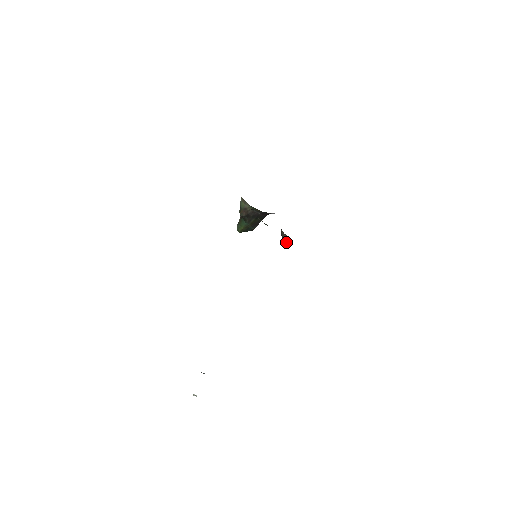
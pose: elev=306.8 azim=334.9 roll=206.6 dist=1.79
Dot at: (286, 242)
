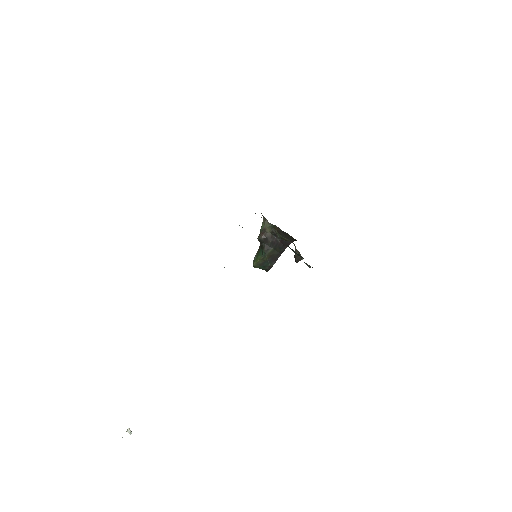
Dot at: (297, 262)
